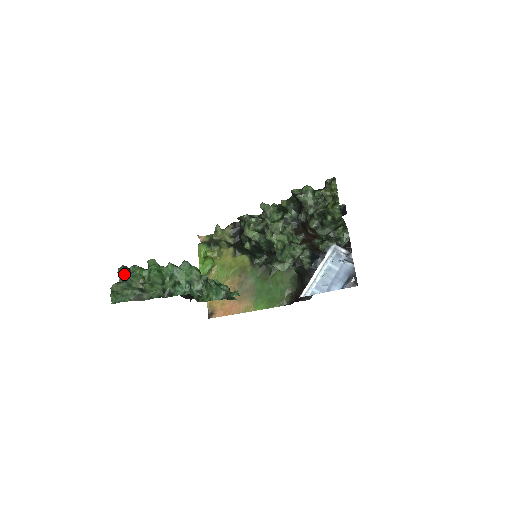
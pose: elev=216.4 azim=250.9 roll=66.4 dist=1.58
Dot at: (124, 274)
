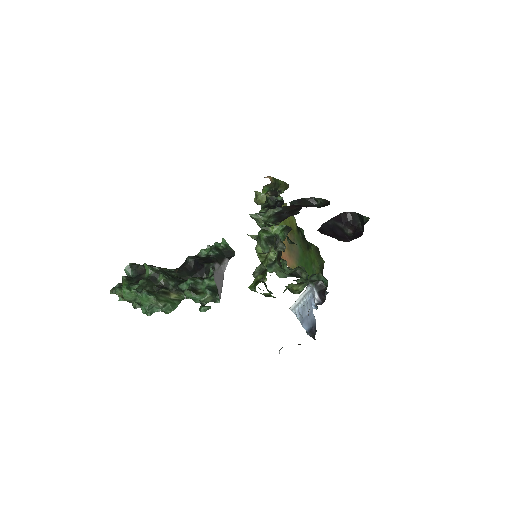
Dot at: (129, 272)
